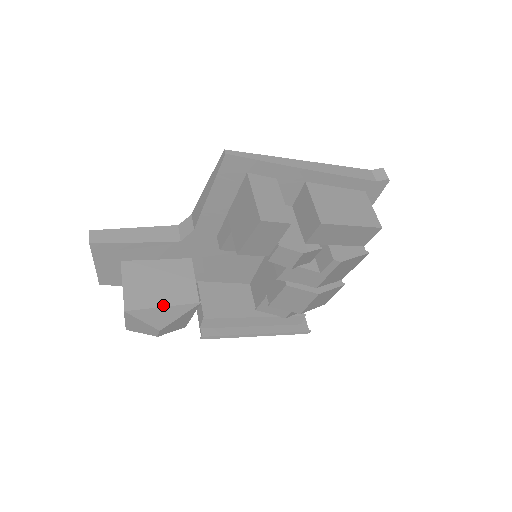
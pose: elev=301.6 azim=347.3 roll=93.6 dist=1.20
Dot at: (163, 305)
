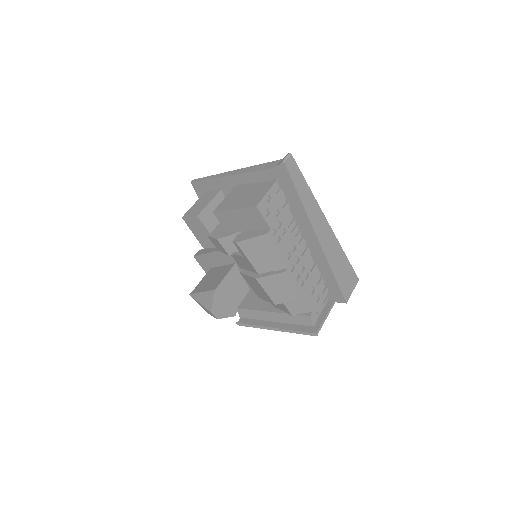
Dot at: (202, 291)
